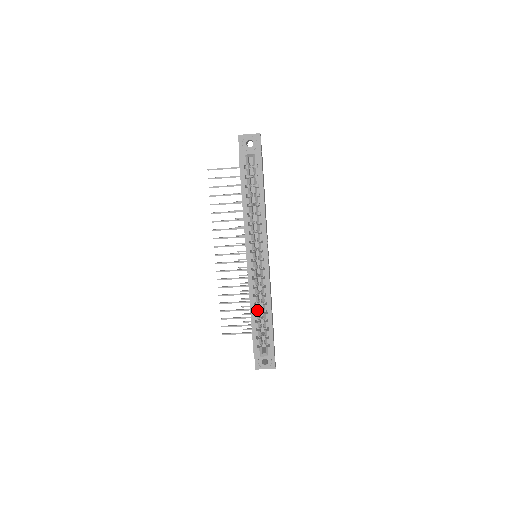
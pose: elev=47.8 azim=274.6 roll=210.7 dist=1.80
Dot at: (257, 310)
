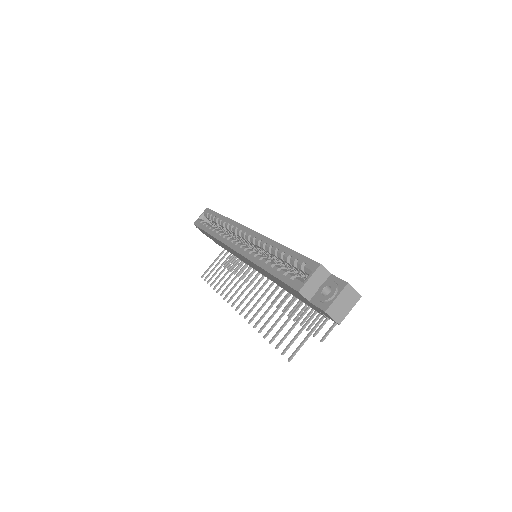
Dot at: (267, 261)
